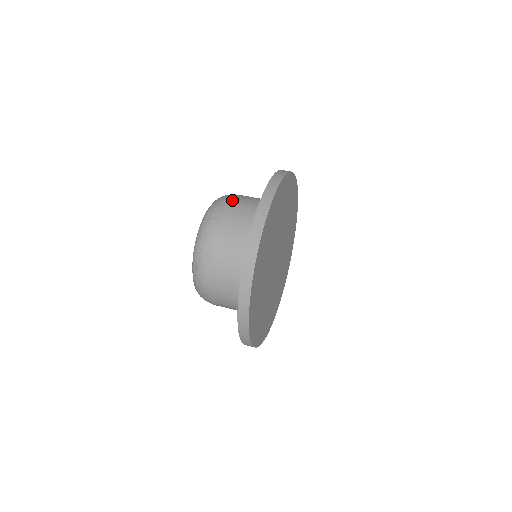
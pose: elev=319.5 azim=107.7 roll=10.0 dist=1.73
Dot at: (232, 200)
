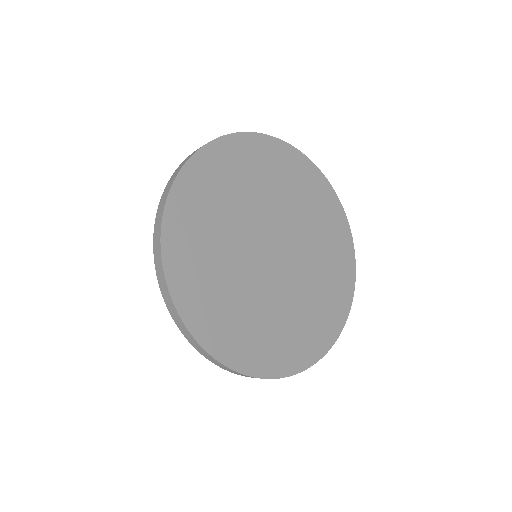
Dot at: occluded
